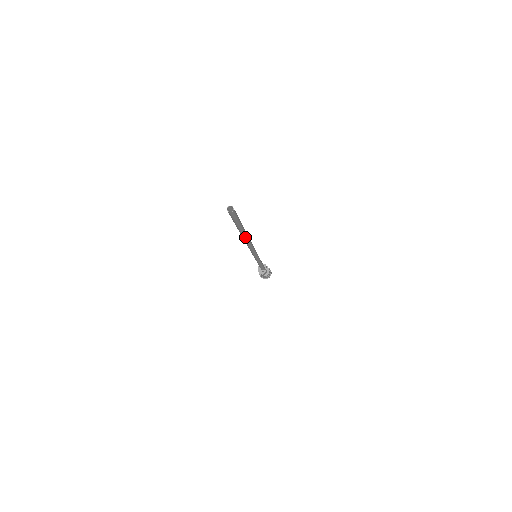
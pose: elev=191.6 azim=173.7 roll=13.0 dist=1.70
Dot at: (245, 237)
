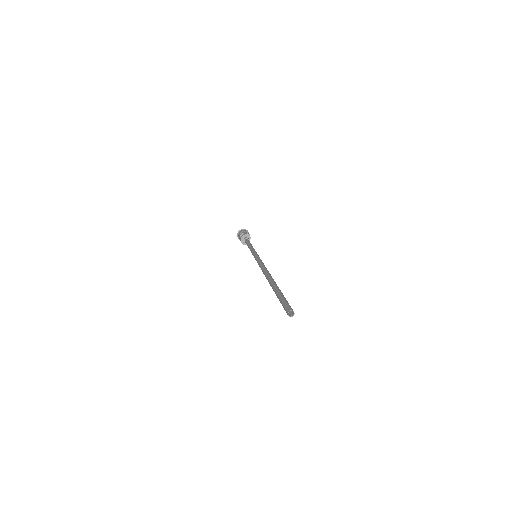
Dot at: occluded
